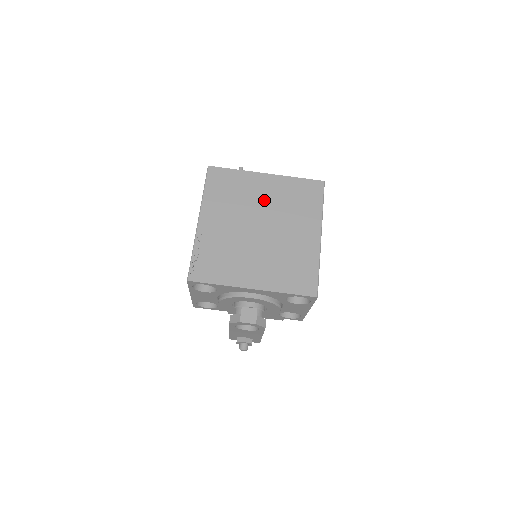
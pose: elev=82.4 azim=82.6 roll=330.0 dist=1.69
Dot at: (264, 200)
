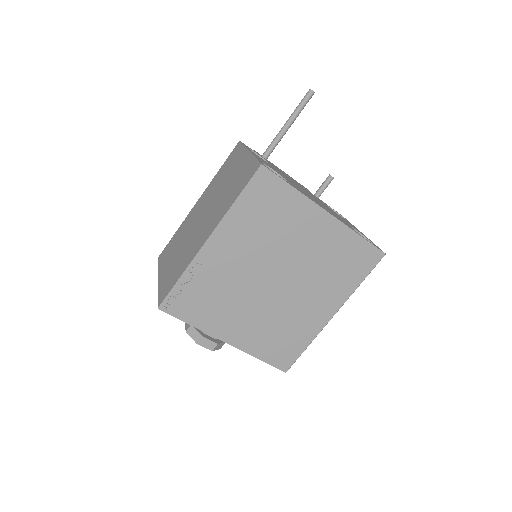
Dot at: (302, 248)
